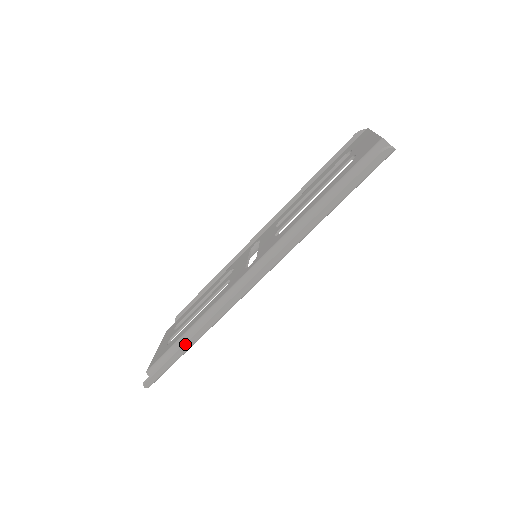
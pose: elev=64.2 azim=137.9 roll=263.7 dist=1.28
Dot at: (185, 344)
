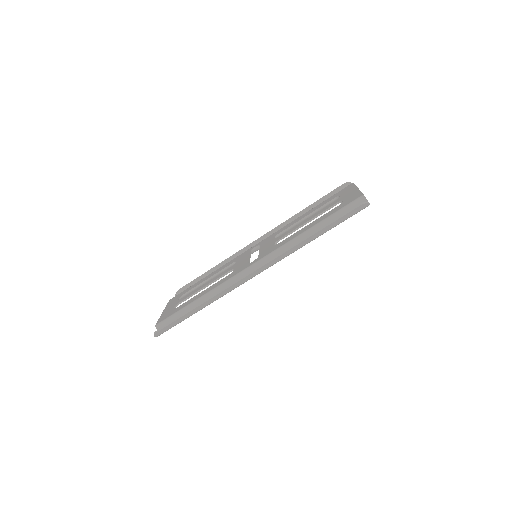
Dot at: (195, 309)
